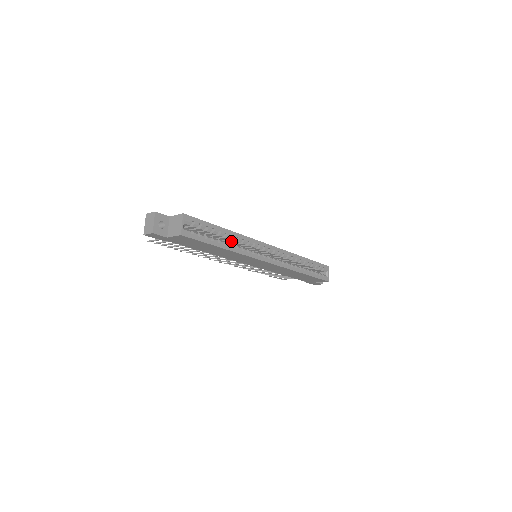
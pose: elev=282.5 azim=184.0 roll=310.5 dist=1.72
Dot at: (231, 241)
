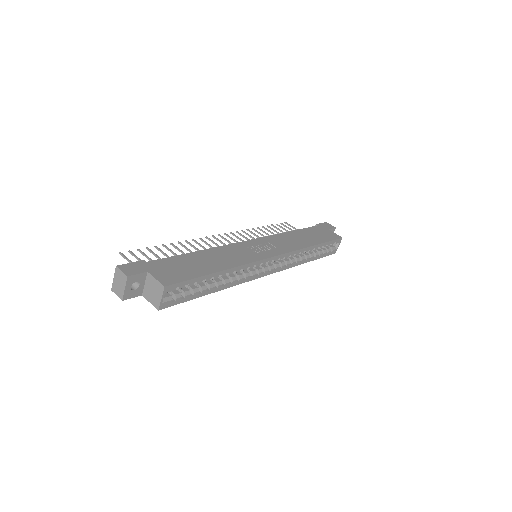
Dot at: occluded
